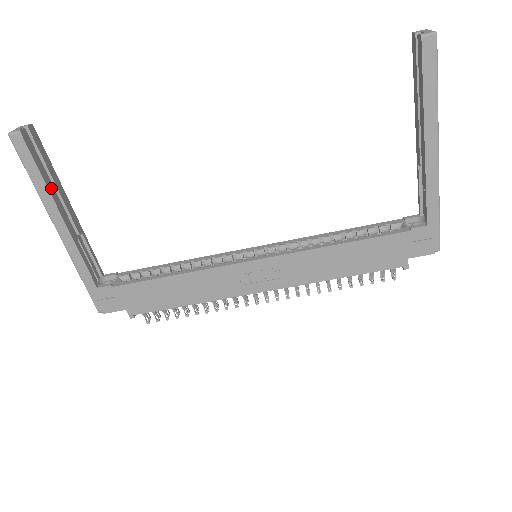
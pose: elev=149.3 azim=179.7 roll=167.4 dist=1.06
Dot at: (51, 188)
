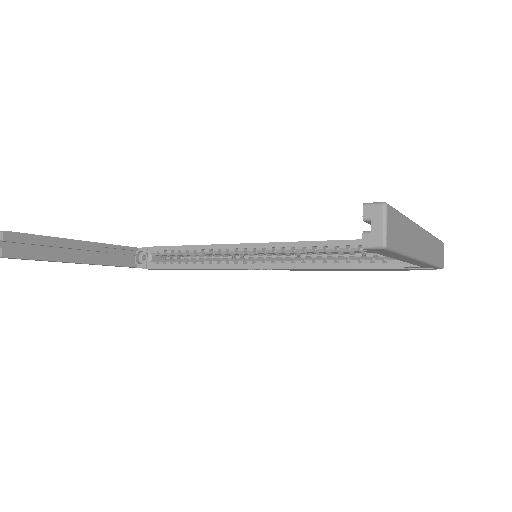
Dot at: (56, 256)
